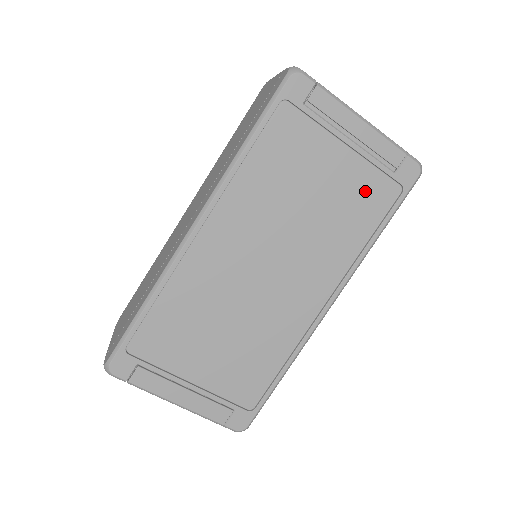
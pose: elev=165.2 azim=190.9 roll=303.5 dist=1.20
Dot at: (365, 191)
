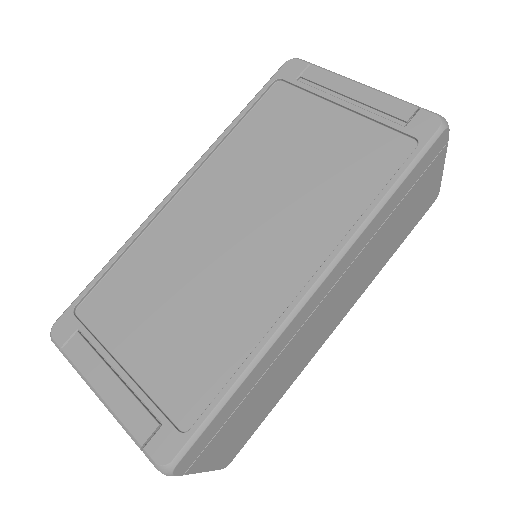
Dot at: (367, 149)
